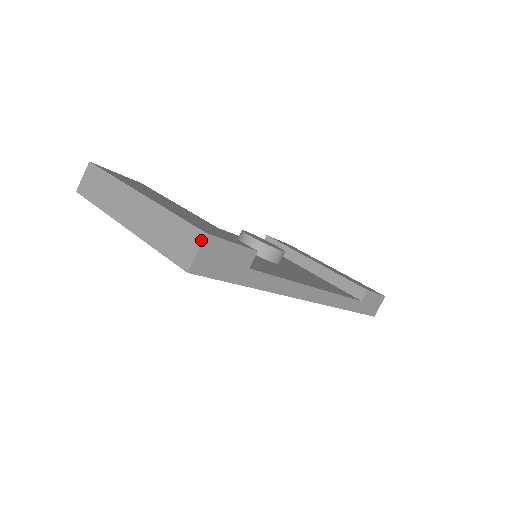
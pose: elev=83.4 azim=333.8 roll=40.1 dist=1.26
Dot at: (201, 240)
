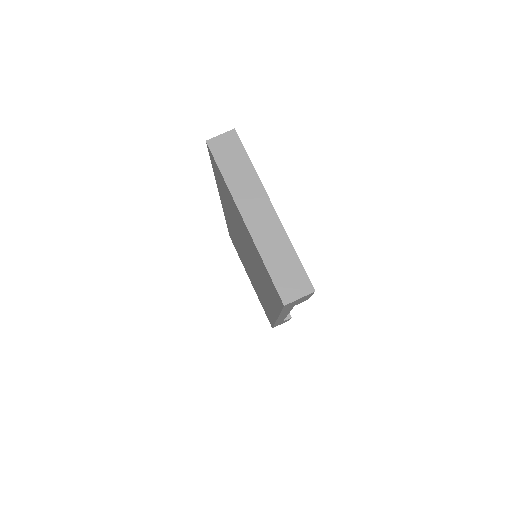
Dot at: (309, 293)
